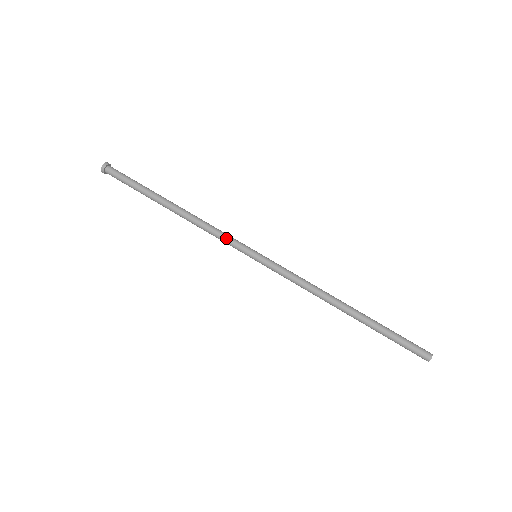
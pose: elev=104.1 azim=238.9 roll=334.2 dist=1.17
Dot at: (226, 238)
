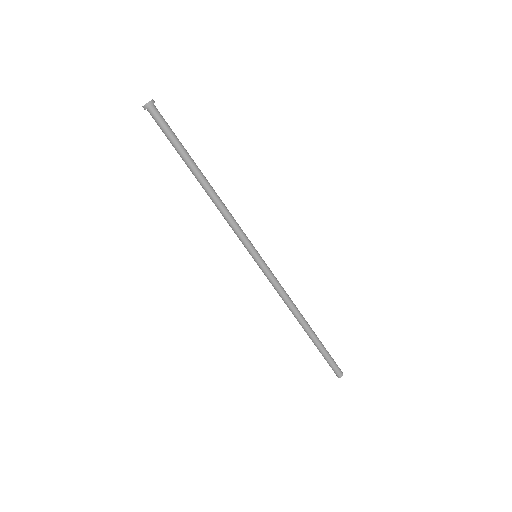
Dot at: (238, 232)
